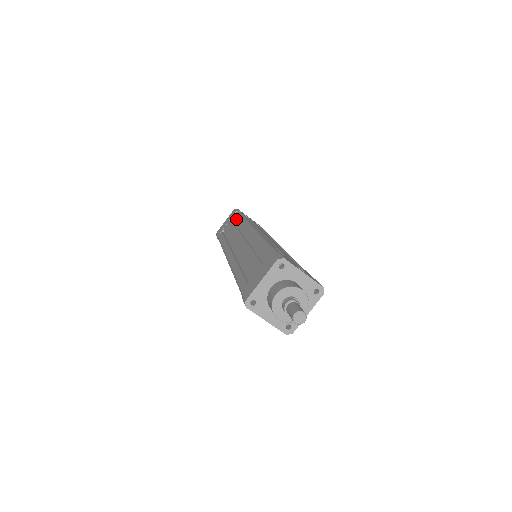
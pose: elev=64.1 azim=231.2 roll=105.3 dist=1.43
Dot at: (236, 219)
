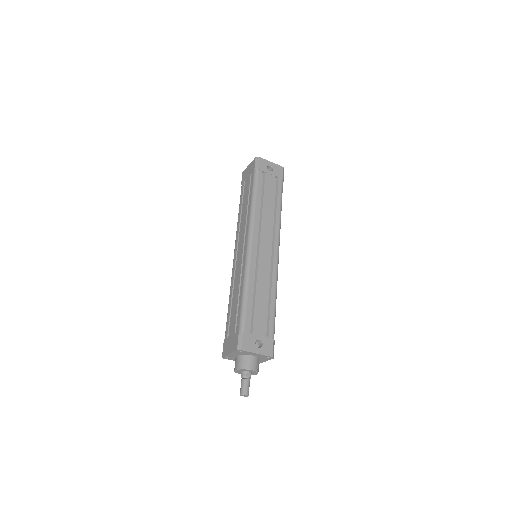
Dot at: (250, 191)
